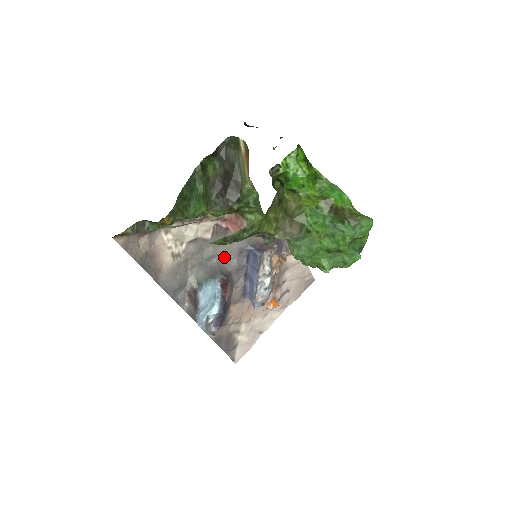
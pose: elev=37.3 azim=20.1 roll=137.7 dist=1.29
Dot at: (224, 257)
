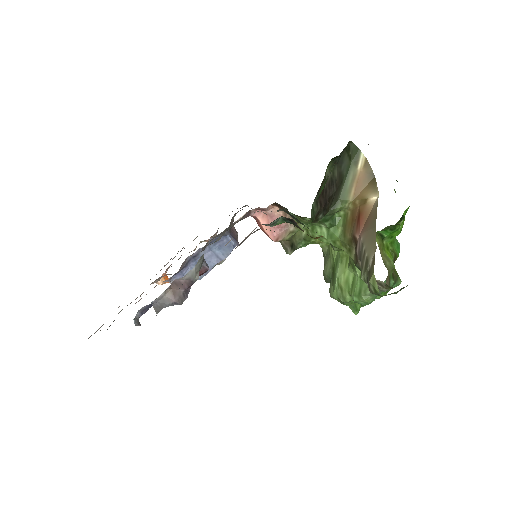
Dot at: occluded
